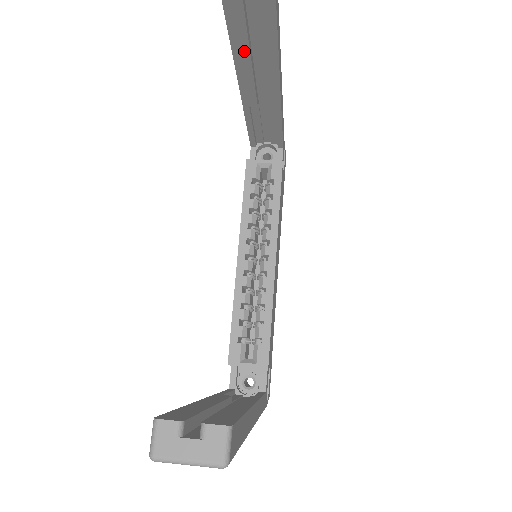
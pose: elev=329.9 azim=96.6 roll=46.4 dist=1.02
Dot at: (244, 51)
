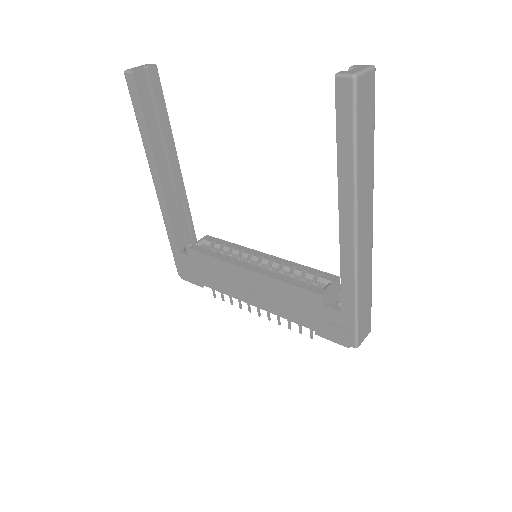
Dot at: (157, 143)
